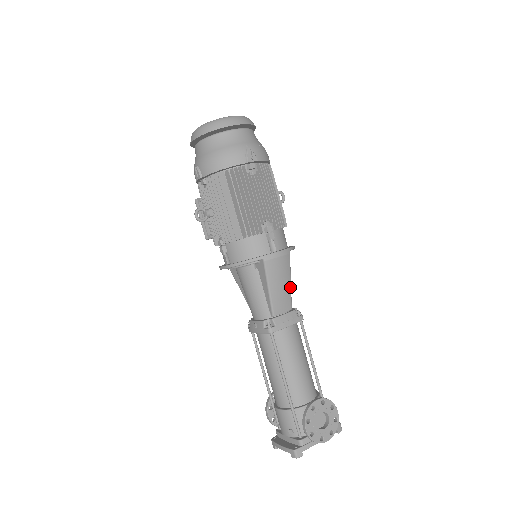
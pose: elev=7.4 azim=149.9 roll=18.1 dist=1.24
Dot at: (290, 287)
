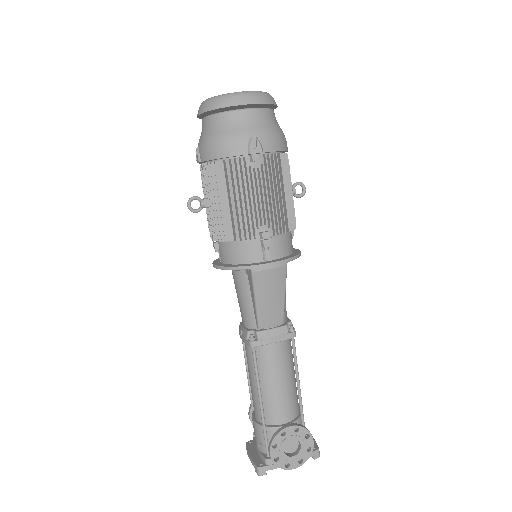
Dot at: (283, 301)
